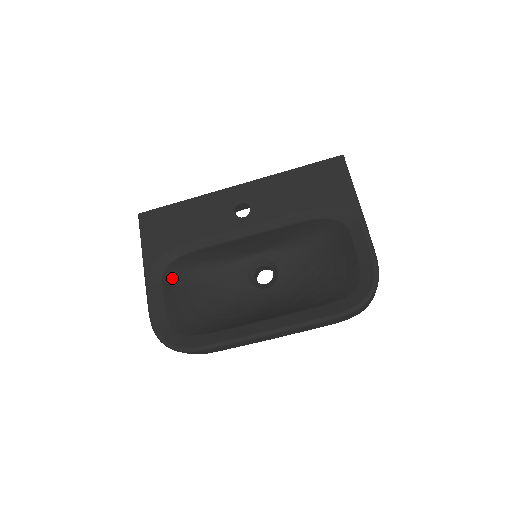
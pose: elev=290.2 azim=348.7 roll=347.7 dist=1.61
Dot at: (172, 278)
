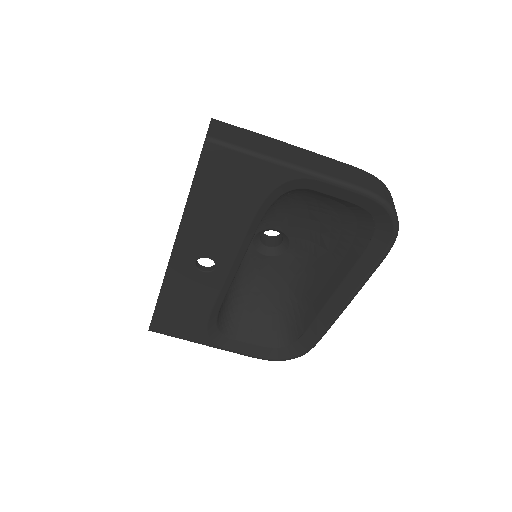
Dot at: (230, 326)
